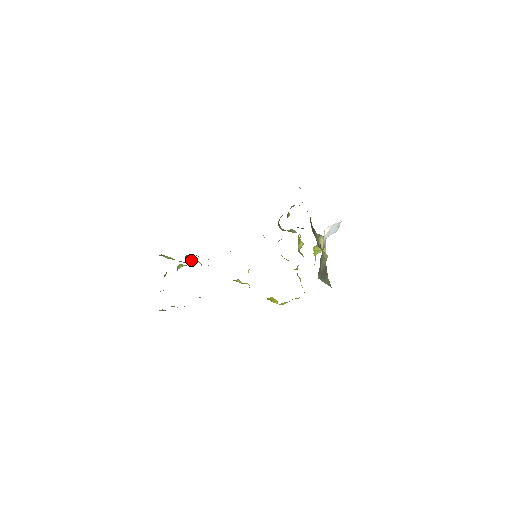
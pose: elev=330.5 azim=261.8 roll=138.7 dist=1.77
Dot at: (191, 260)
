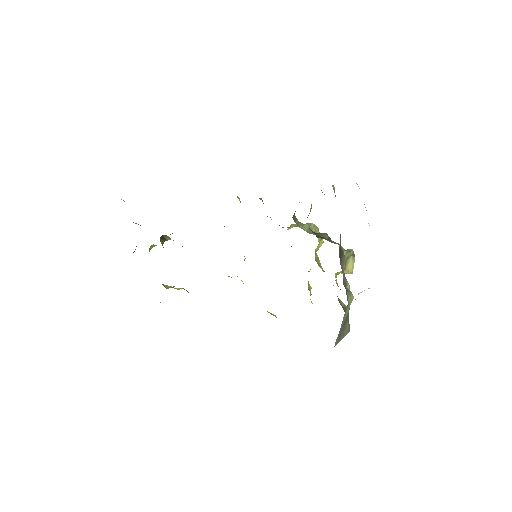
Dot at: (169, 239)
